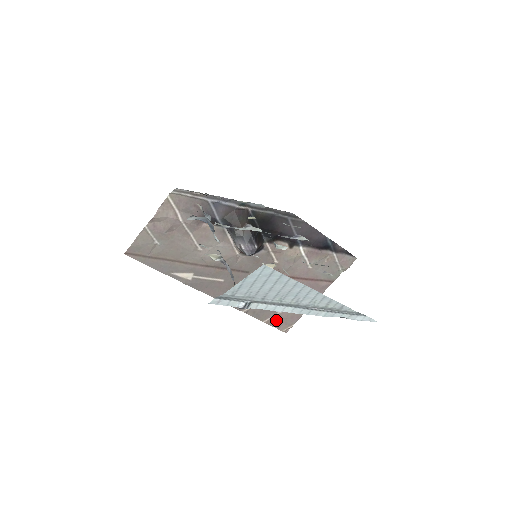
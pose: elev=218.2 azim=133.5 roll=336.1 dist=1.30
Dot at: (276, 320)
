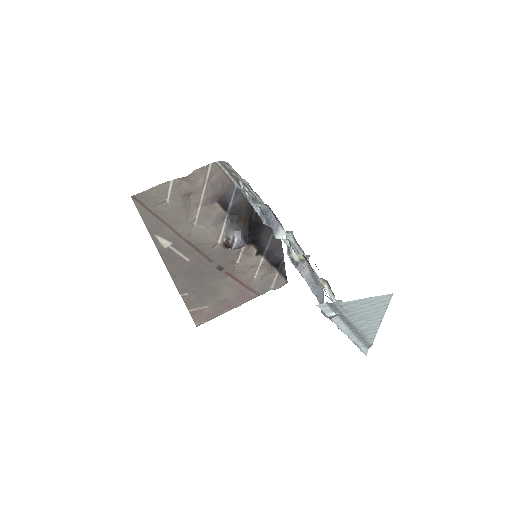
Dot at: (198, 312)
